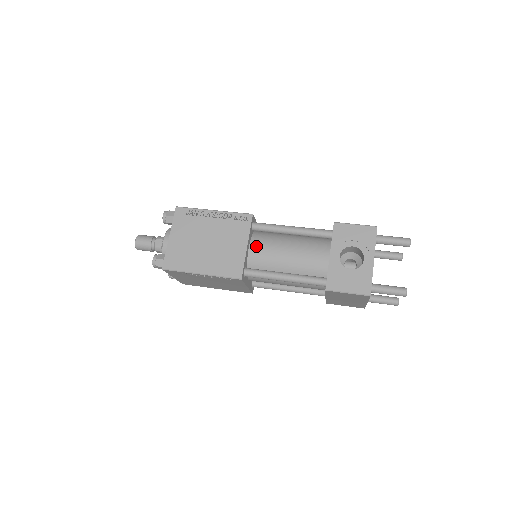
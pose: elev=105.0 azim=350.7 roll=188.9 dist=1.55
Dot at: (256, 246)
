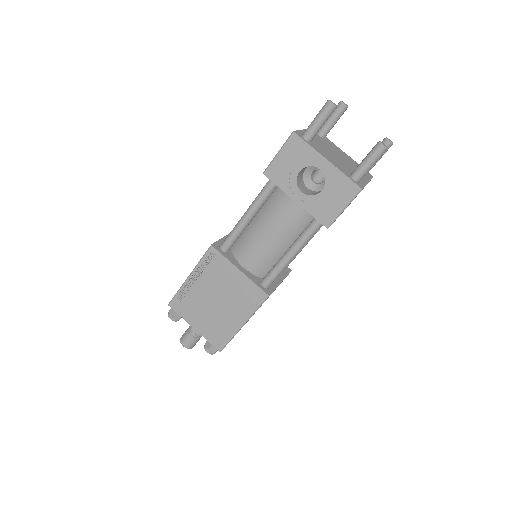
Dot at: (245, 260)
